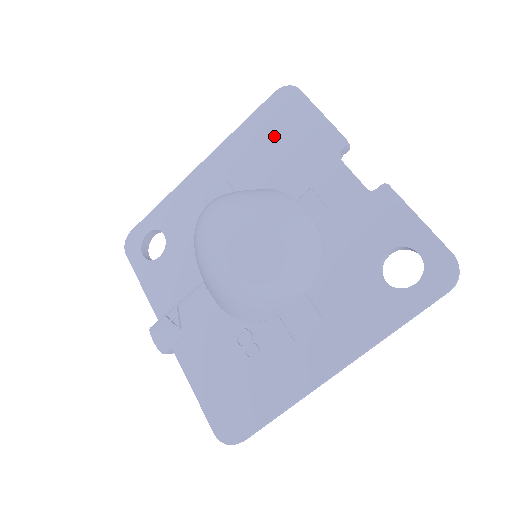
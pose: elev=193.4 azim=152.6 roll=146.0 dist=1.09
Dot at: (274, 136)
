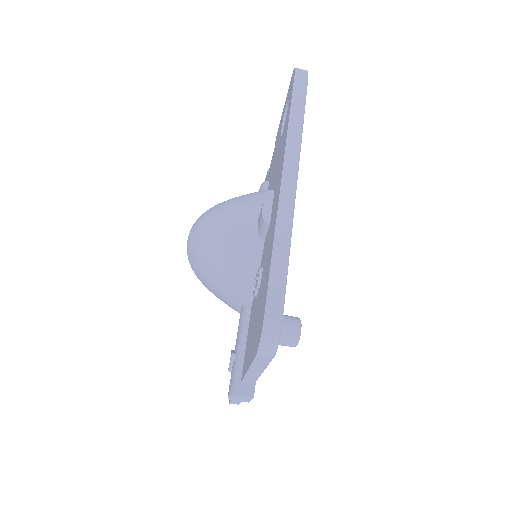
Dot at: occluded
